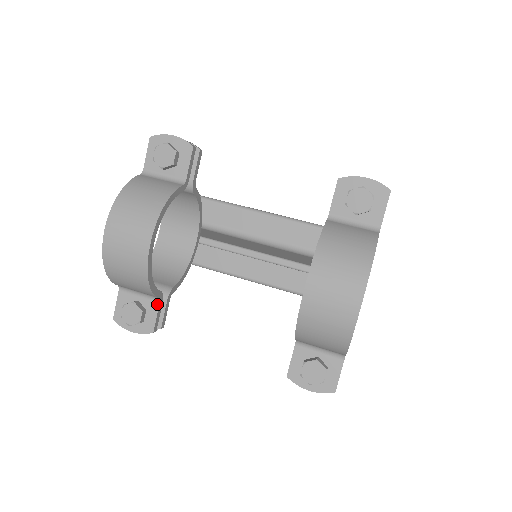
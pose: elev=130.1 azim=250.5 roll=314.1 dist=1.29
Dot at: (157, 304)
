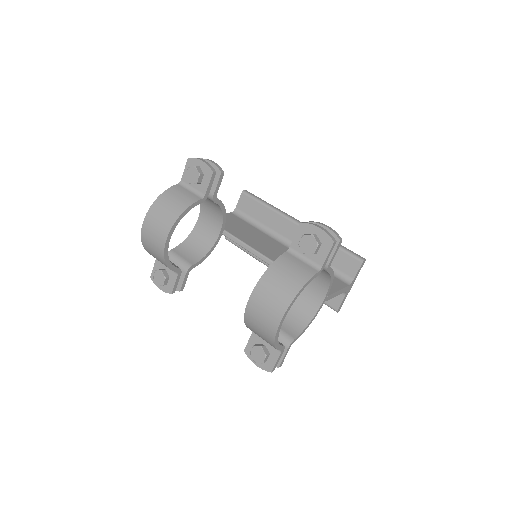
Dot at: (176, 275)
